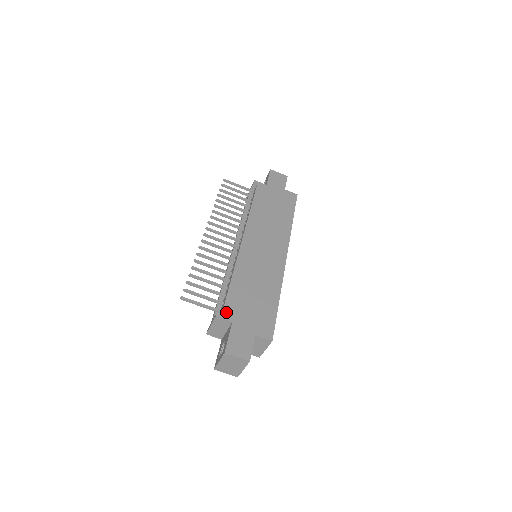
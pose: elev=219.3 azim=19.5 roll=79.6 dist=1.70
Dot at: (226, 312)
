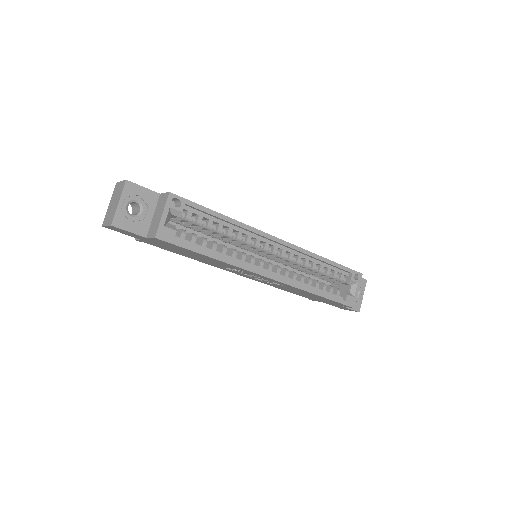
Dot at: occluded
